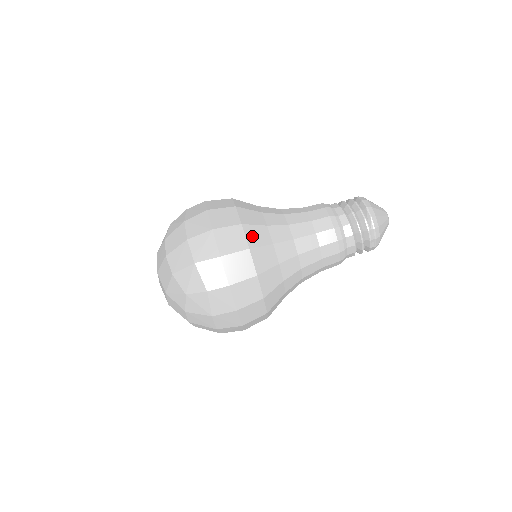
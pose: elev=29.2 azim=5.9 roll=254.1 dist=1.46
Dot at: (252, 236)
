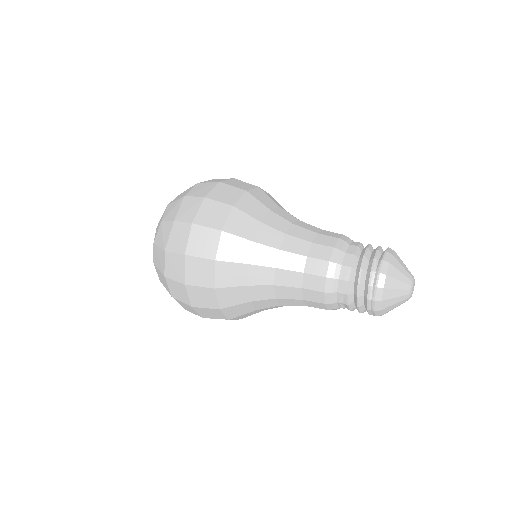
Dot at: (247, 203)
